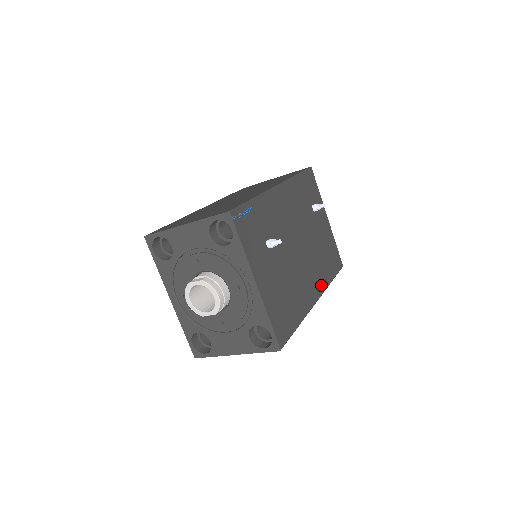
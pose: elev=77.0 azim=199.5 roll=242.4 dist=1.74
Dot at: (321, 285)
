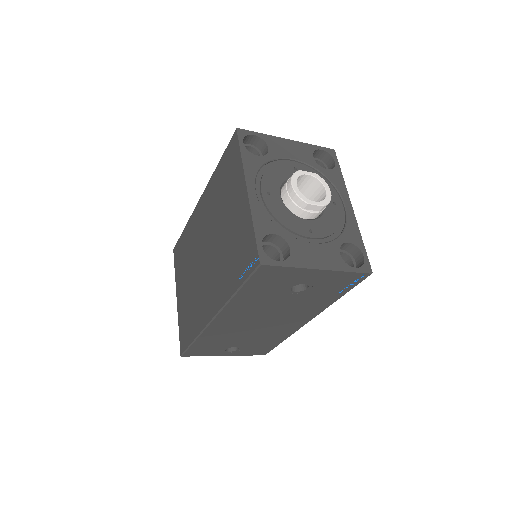
Dot at: occluded
